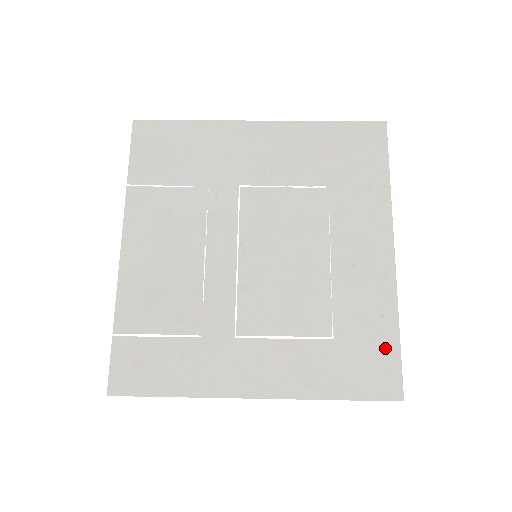
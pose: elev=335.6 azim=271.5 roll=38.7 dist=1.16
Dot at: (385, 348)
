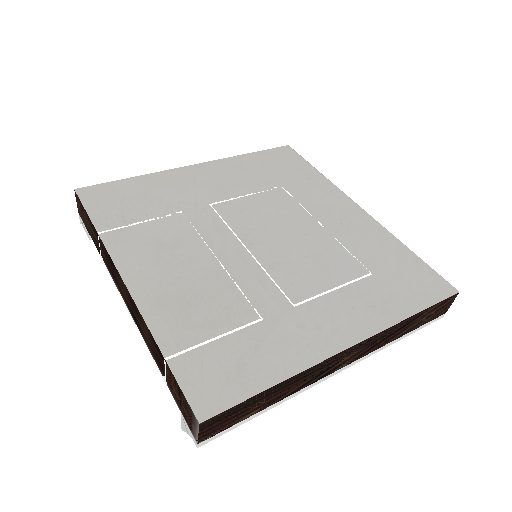
Dot at: (413, 264)
